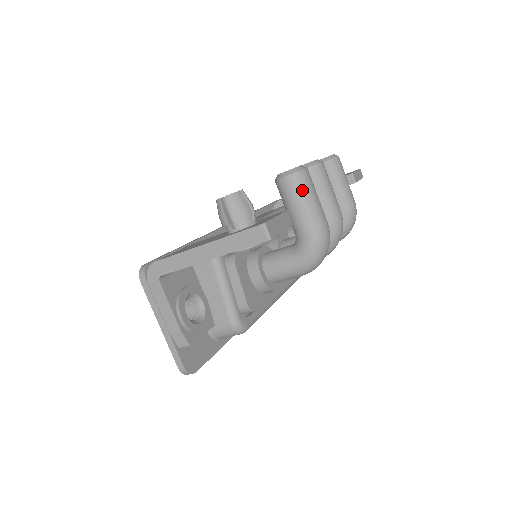
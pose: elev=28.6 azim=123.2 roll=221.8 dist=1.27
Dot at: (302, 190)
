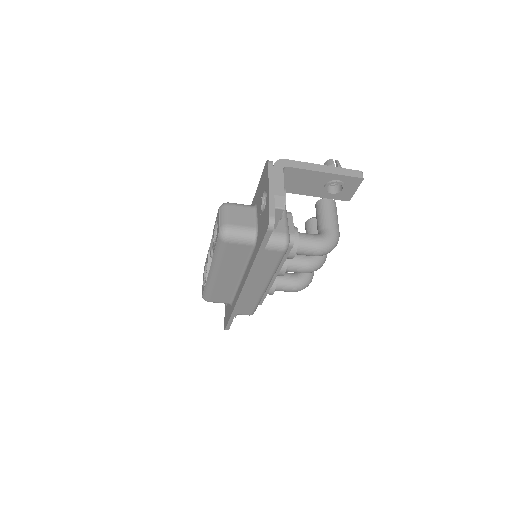
Dot at: (335, 209)
